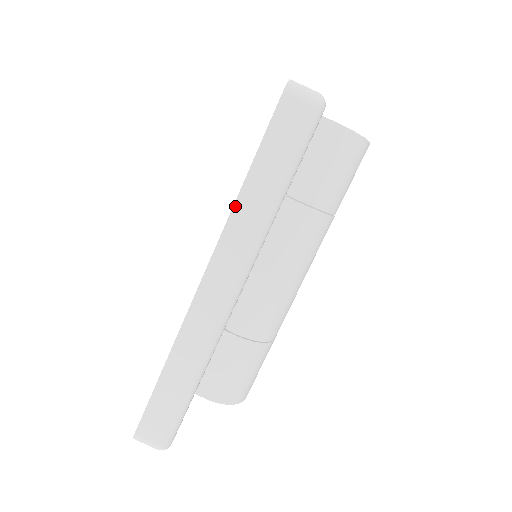
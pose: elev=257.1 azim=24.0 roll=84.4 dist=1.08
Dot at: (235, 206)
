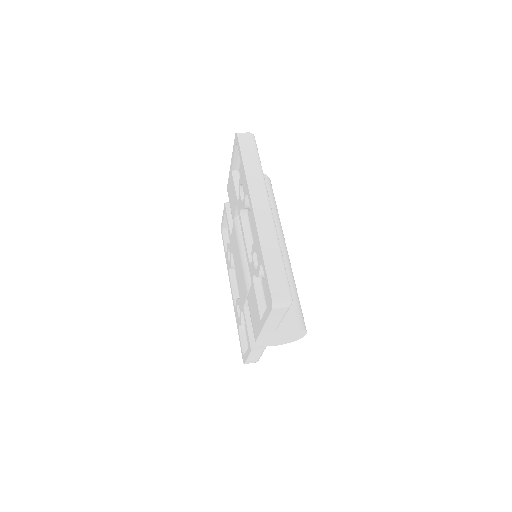
Dot at: (247, 176)
